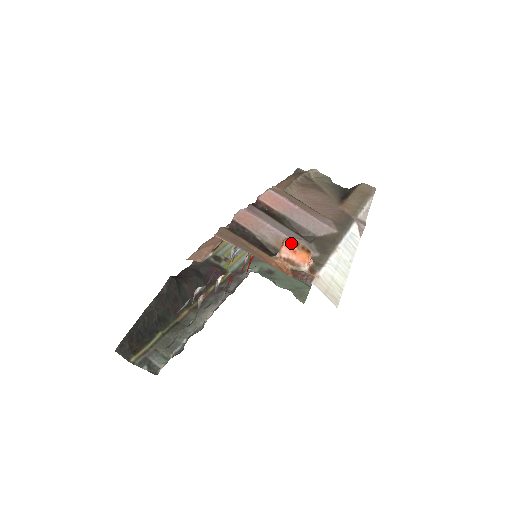
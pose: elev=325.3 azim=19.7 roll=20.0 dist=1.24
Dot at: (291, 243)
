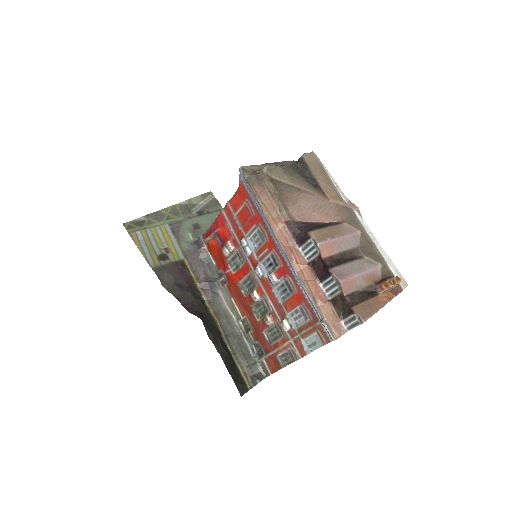
Dot at: (393, 284)
